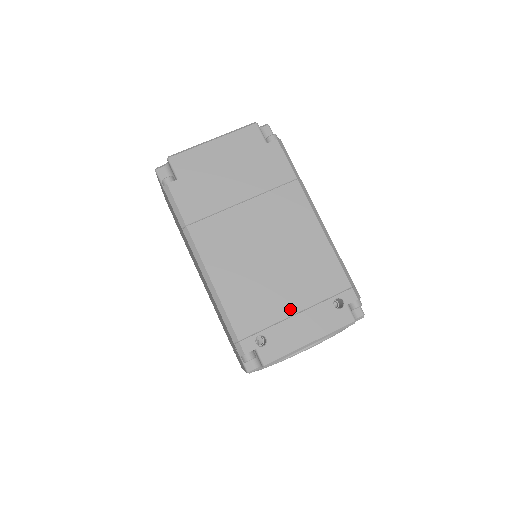
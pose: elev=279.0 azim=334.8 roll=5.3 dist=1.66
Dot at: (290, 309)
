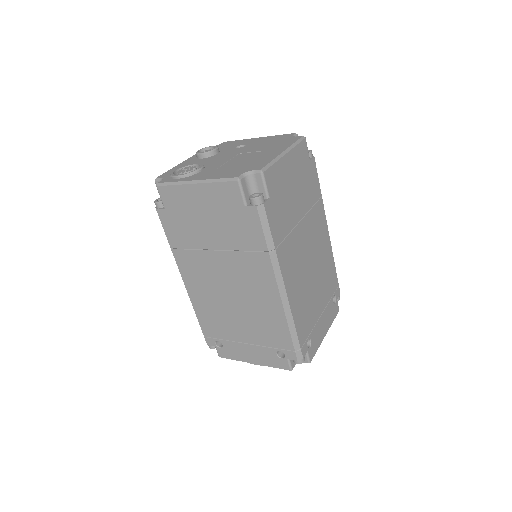
Dot at: (319, 312)
